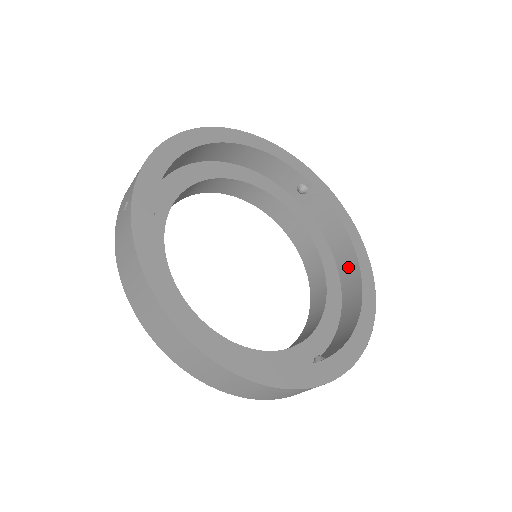
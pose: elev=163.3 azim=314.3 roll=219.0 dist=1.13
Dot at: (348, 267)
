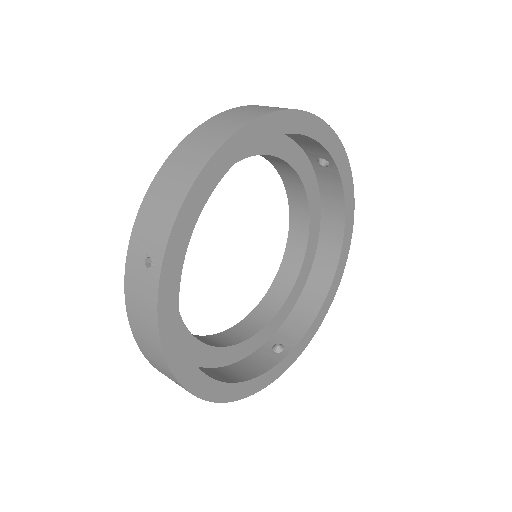
Dot at: (330, 245)
